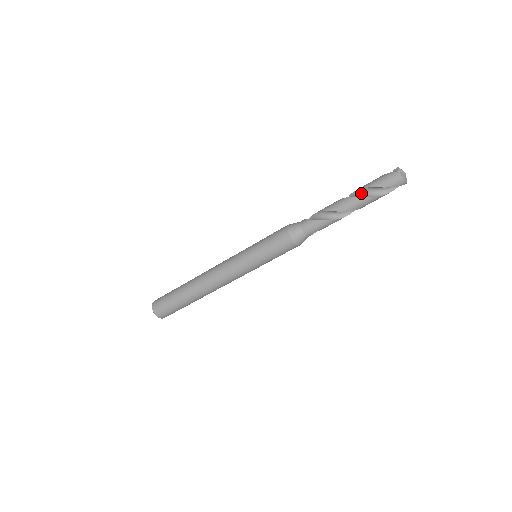
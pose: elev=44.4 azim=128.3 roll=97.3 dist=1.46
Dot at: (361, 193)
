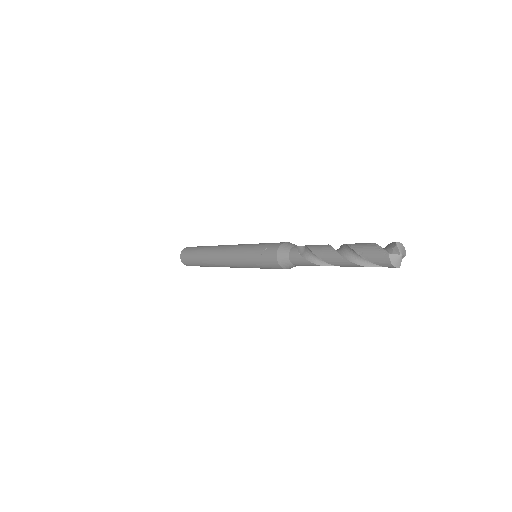
Dot at: (350, 252)
